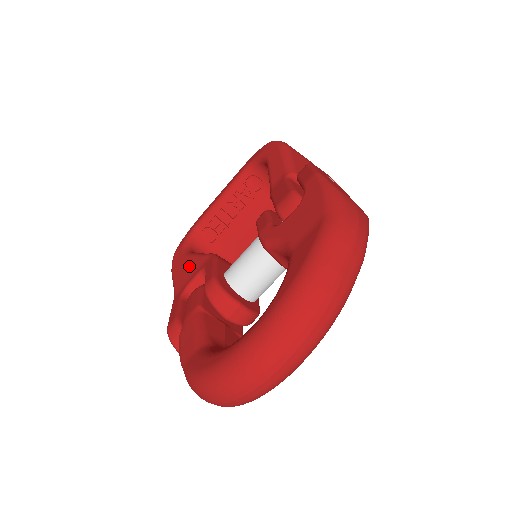
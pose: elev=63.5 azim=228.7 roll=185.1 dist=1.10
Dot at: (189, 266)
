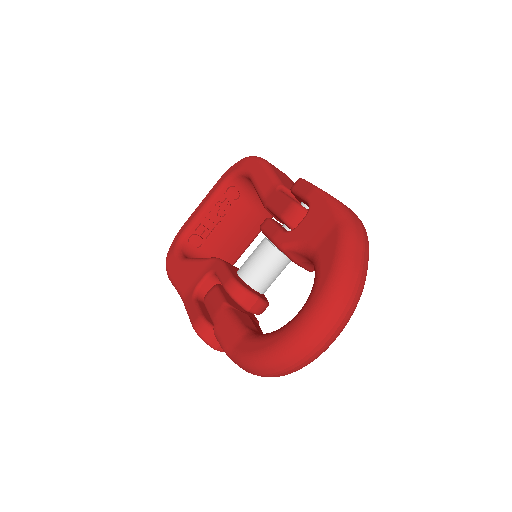
Dot at: (191, 270)
